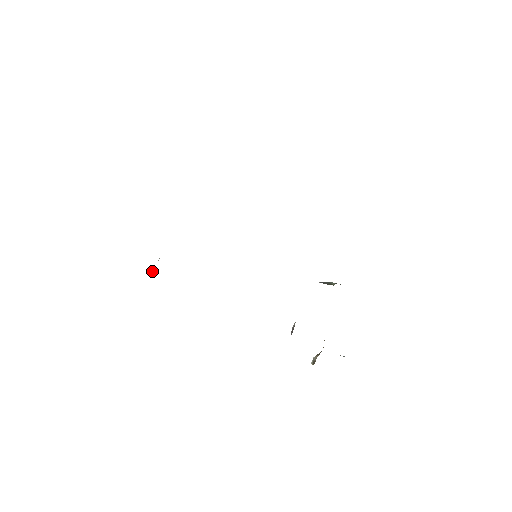
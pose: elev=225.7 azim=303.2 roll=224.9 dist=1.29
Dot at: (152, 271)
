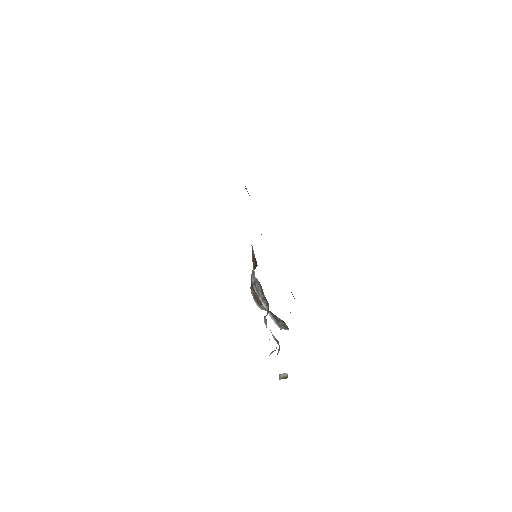
Dot at: occluded
